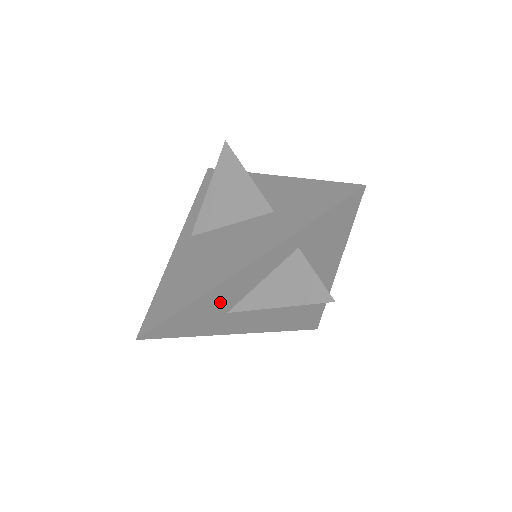
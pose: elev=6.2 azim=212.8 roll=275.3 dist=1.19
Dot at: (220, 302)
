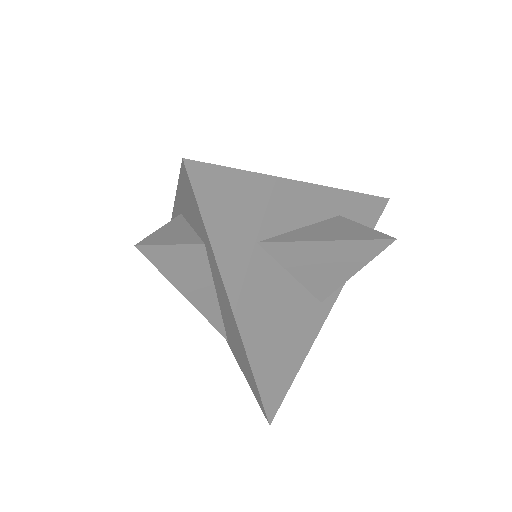
Dot at: (266, 212)
